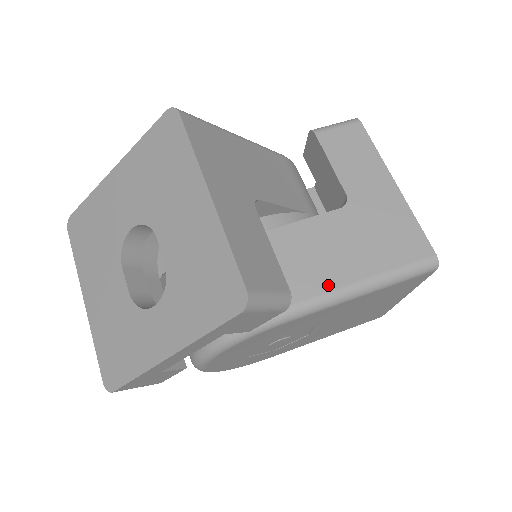
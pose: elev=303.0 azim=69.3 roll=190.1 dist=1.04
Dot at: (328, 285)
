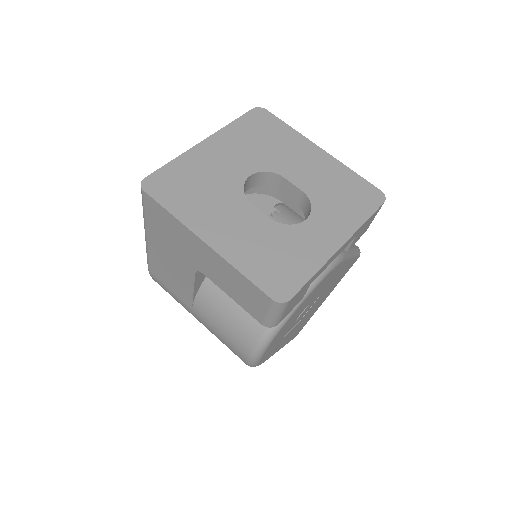
Dot at: occluded
